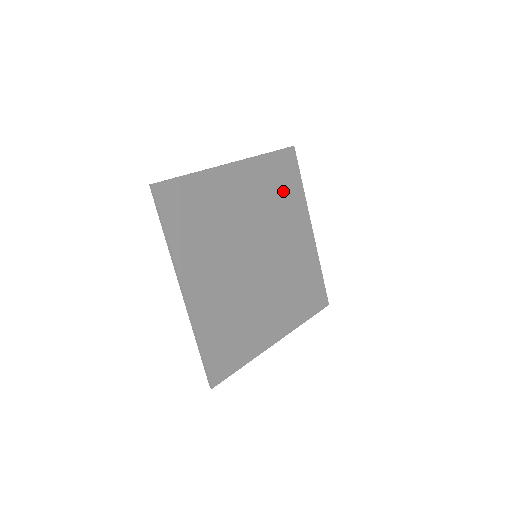
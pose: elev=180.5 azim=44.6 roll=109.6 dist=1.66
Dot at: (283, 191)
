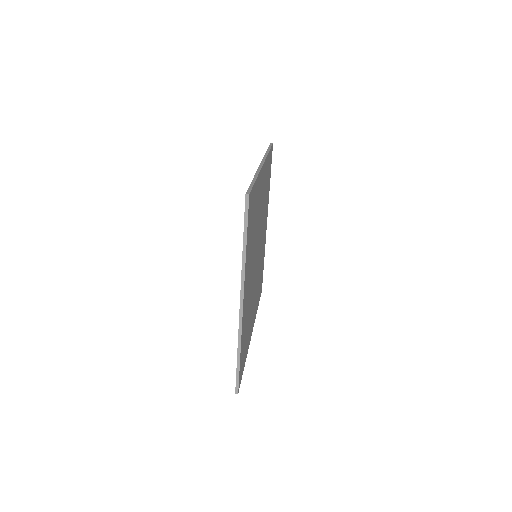
Dot at: (254, 218)
